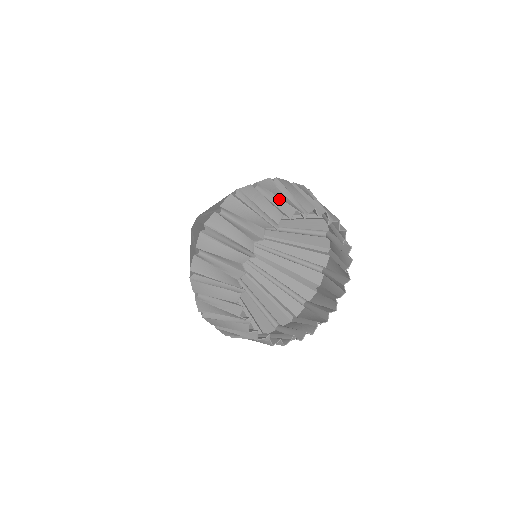
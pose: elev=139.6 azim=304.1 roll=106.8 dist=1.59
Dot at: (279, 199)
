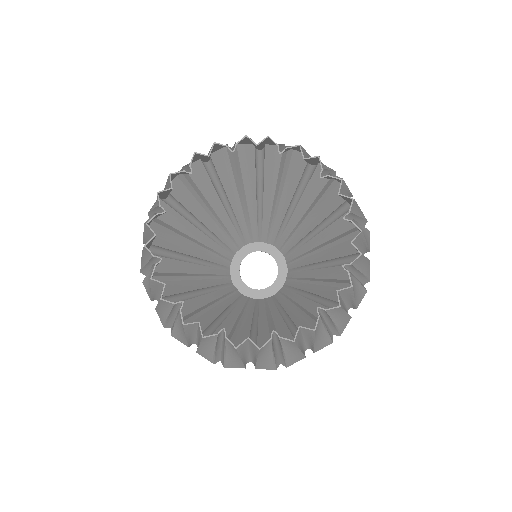
Dot at: occluded
